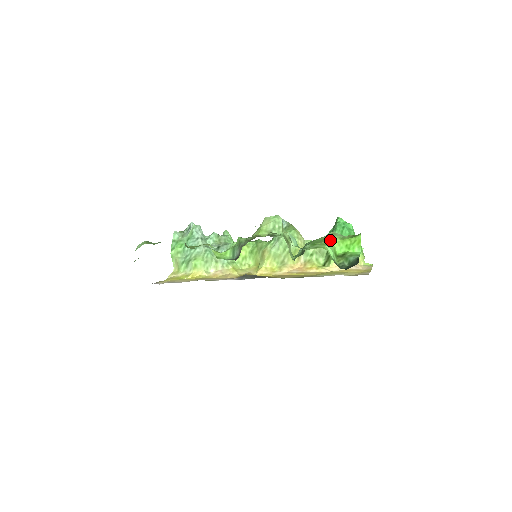
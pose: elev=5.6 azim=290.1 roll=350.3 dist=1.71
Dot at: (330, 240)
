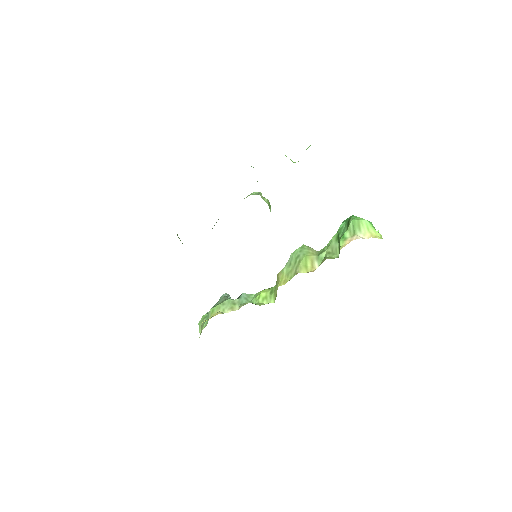
Dot at: occluded
